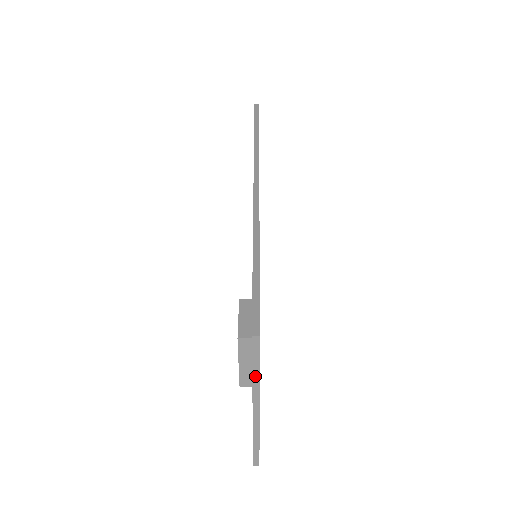
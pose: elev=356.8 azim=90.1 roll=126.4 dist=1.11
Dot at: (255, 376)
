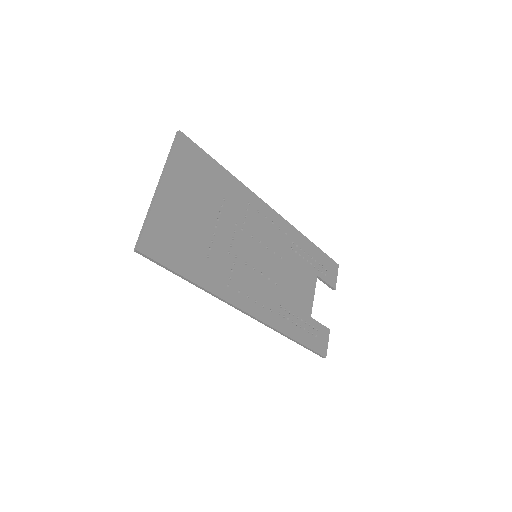
Dot at: (169, 157)
